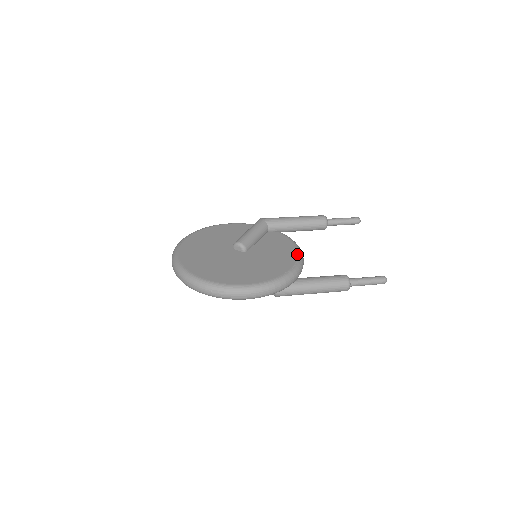
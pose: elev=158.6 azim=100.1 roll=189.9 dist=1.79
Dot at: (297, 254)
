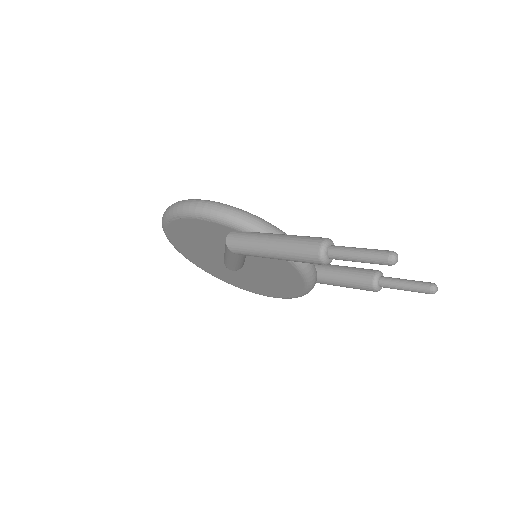
Dot at: occluded
